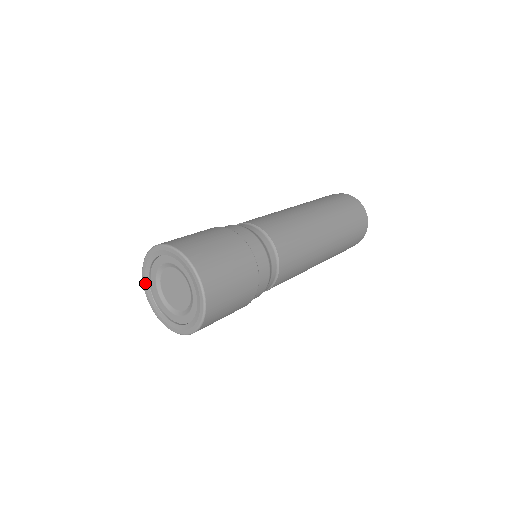
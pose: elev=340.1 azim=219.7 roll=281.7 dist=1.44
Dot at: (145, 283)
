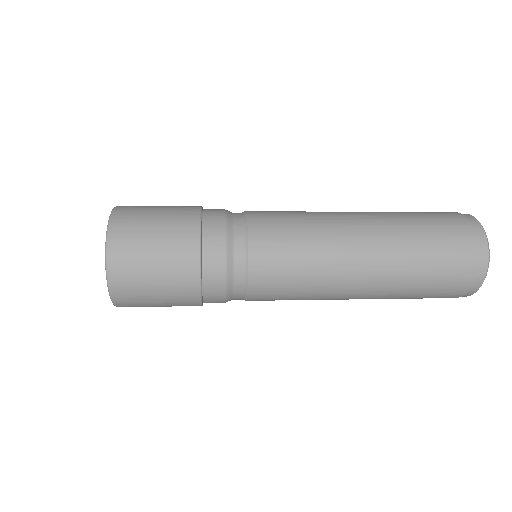
Dot at: occluded
